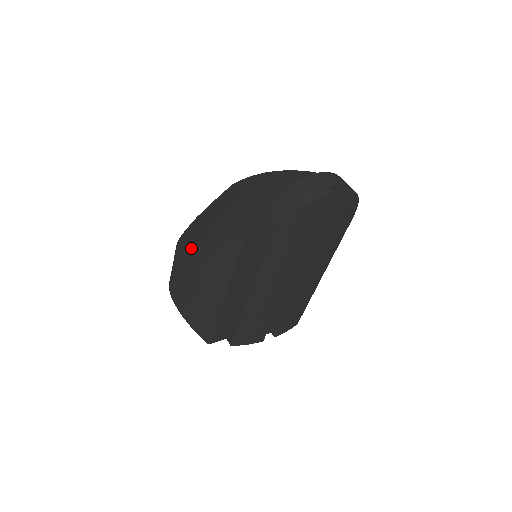
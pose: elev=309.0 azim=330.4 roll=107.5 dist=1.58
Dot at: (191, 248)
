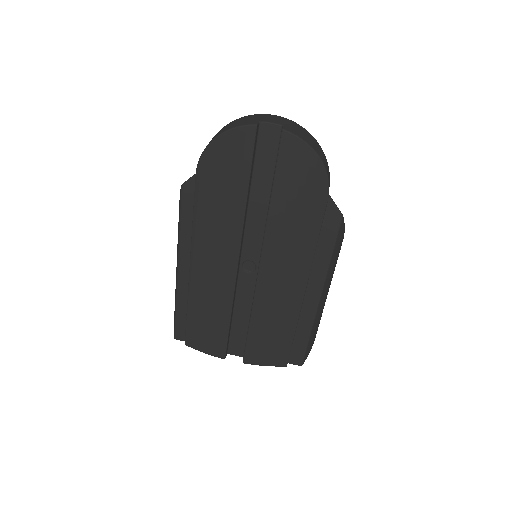
Dot at: occluded
